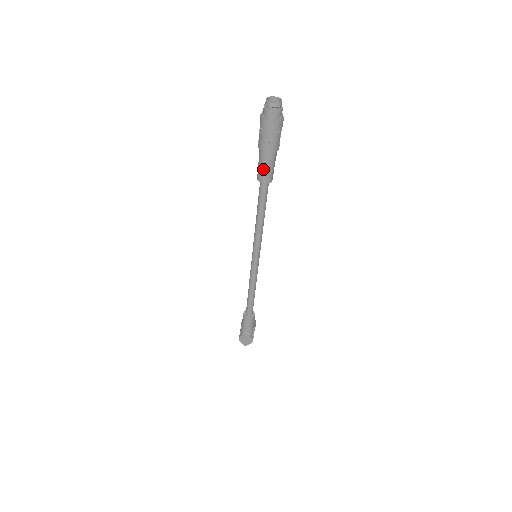
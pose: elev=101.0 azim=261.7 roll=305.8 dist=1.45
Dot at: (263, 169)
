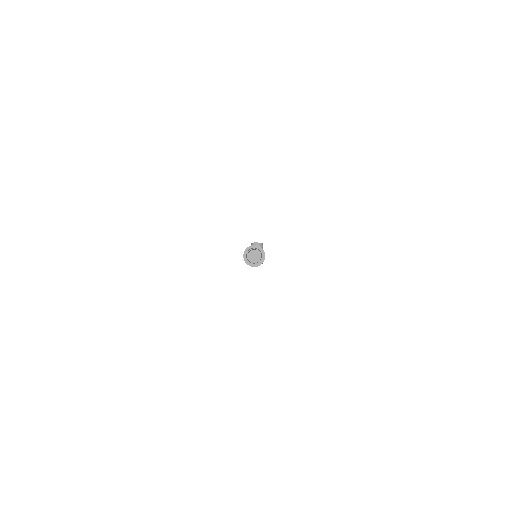
Dot at: occluded
